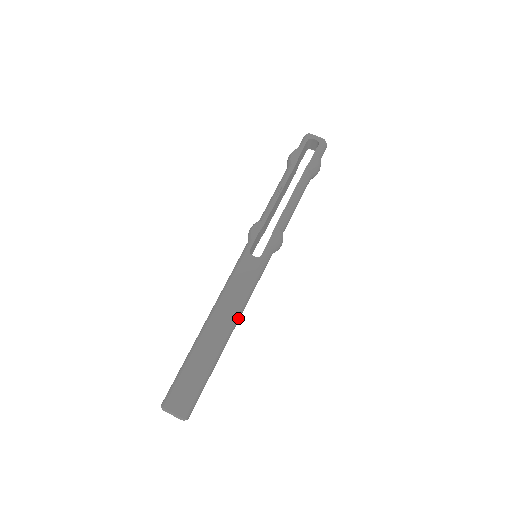
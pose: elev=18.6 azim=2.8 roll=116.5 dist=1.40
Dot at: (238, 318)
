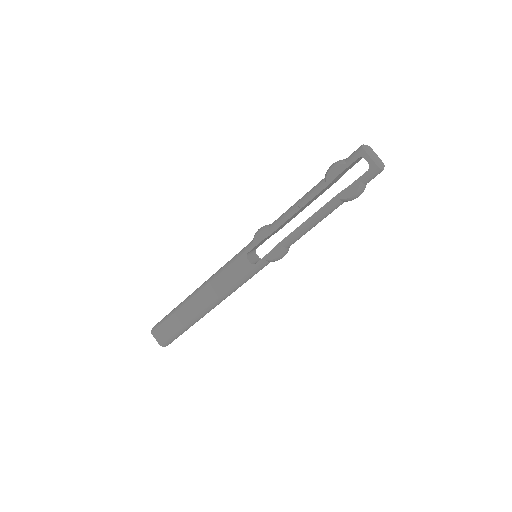
Dot at: (221, 301)
